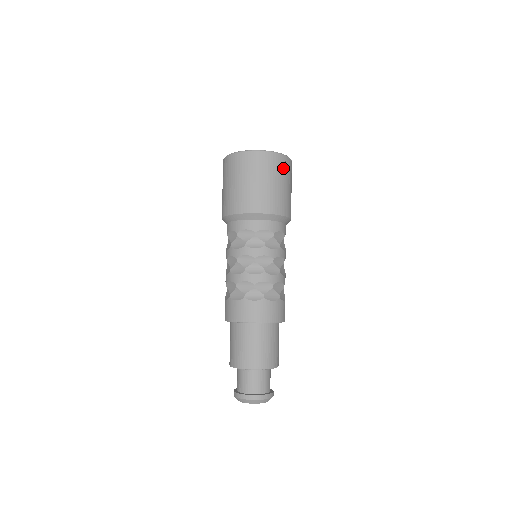
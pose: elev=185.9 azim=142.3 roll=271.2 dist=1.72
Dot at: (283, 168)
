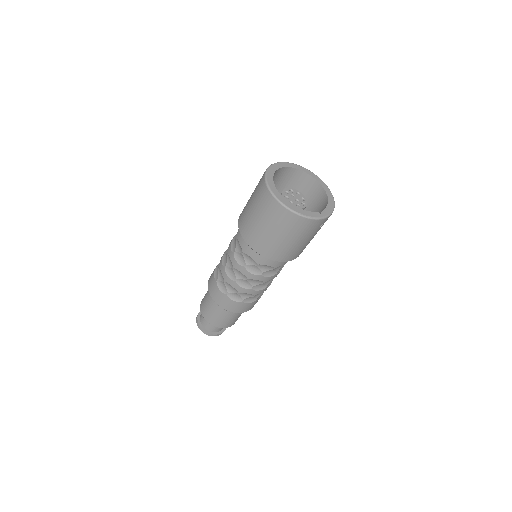
Dot at: (315, 229)
